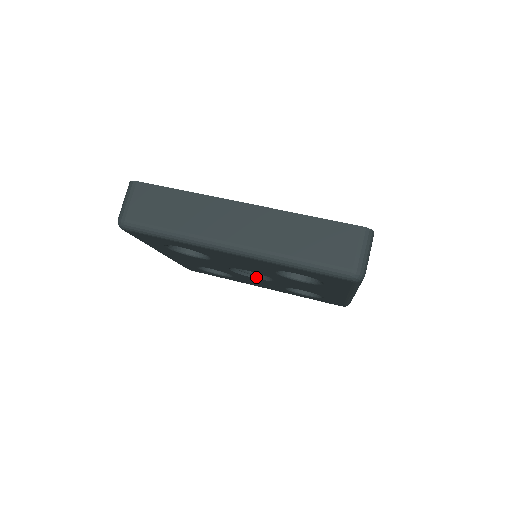
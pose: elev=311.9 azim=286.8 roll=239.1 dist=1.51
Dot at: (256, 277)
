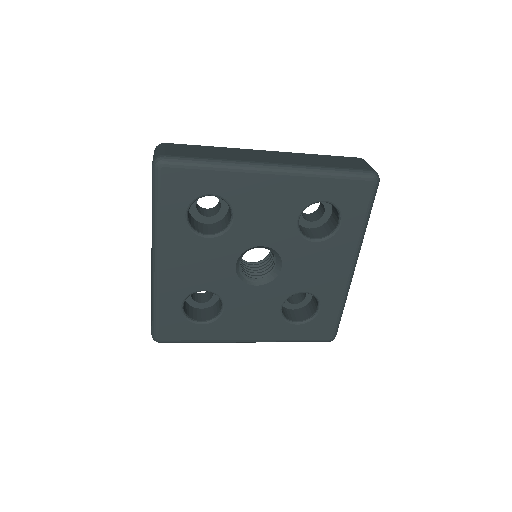
Dot at: (257, 284)
